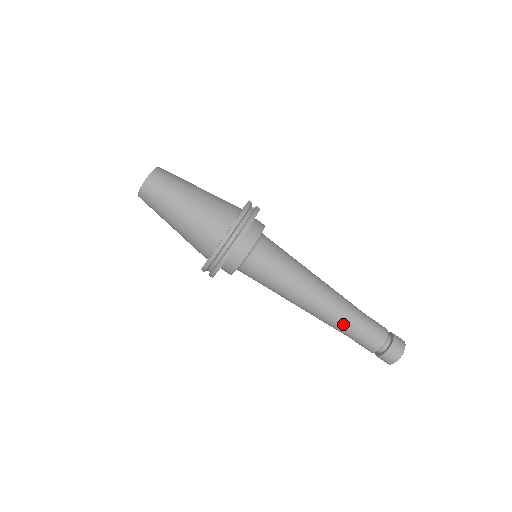
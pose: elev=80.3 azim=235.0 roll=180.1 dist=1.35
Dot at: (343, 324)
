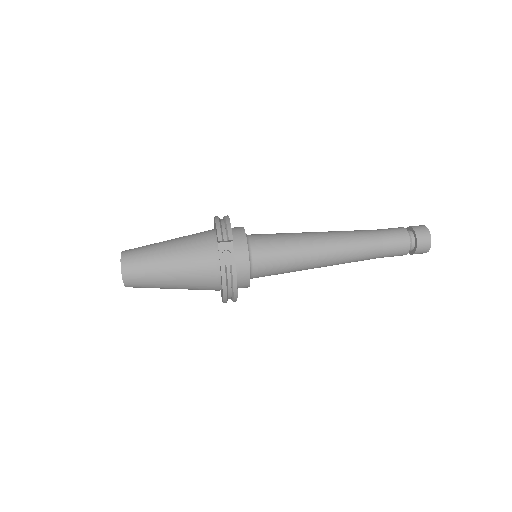
Dot at: (360, 230)
